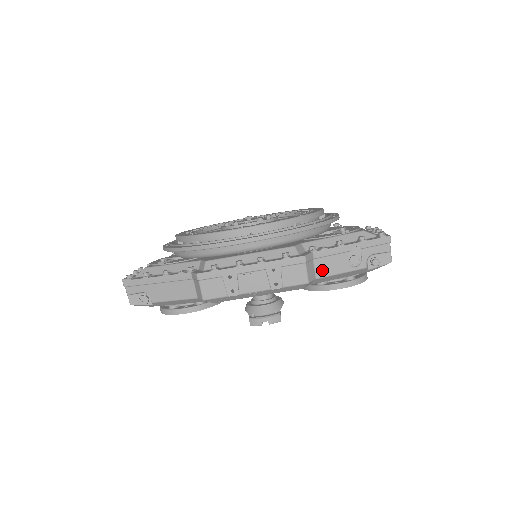
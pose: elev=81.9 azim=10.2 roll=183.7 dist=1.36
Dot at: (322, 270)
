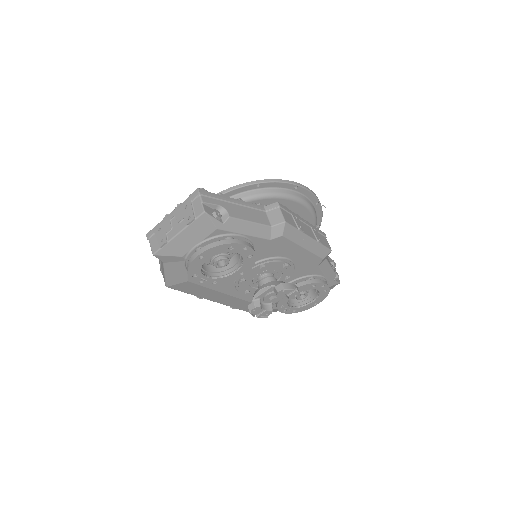
Dot at: occluded
